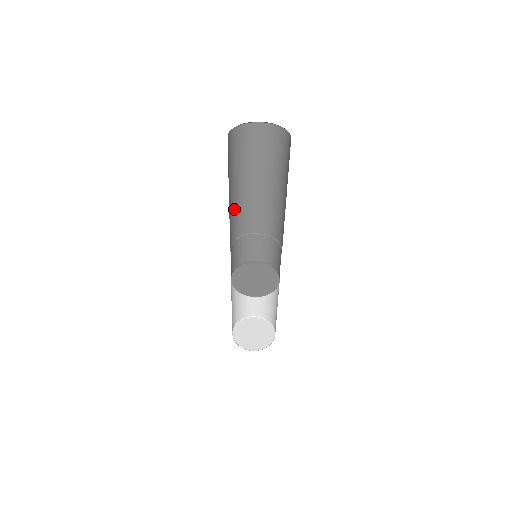
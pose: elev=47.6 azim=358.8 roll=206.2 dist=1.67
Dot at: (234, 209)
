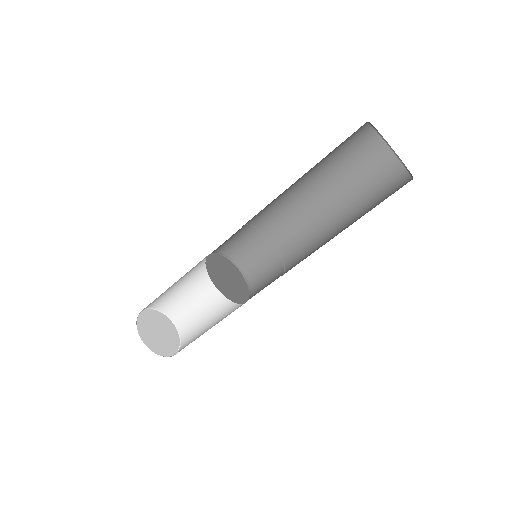
Dot at: (282, 195)
